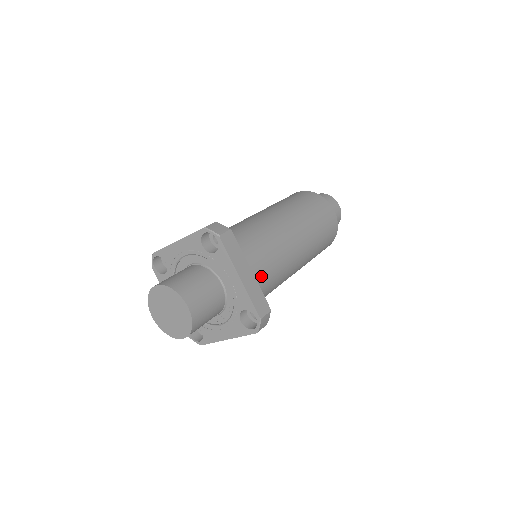
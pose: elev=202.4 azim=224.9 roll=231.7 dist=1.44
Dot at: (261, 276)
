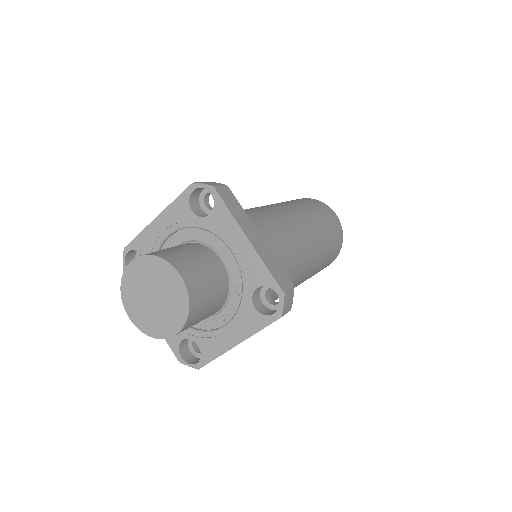
Dot at: occluded
